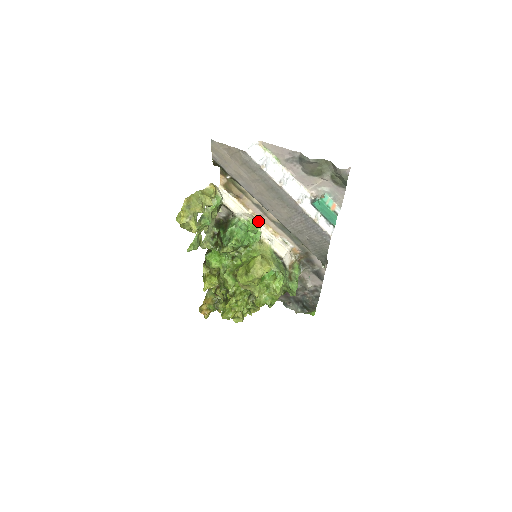
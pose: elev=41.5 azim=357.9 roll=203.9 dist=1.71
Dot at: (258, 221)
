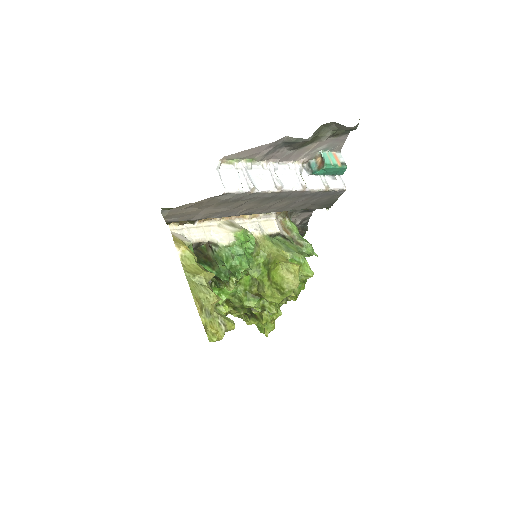
Dot at: (233, 221)
